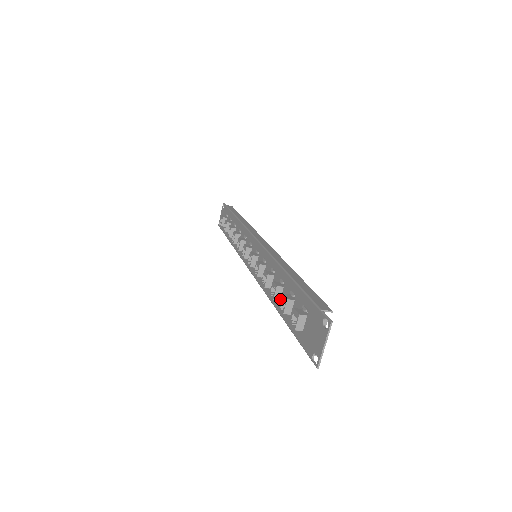
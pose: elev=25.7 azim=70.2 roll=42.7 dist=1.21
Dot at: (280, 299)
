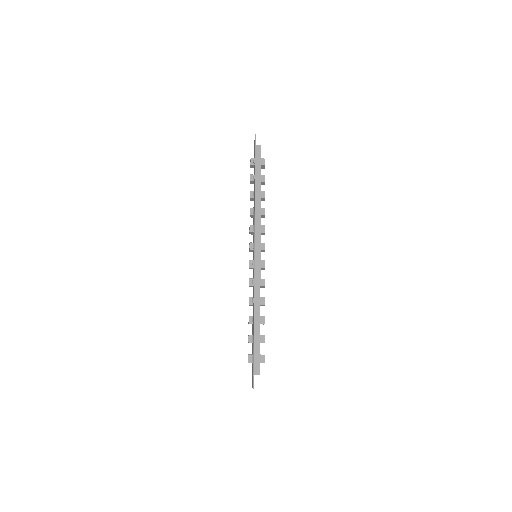
Dot at: occluded
